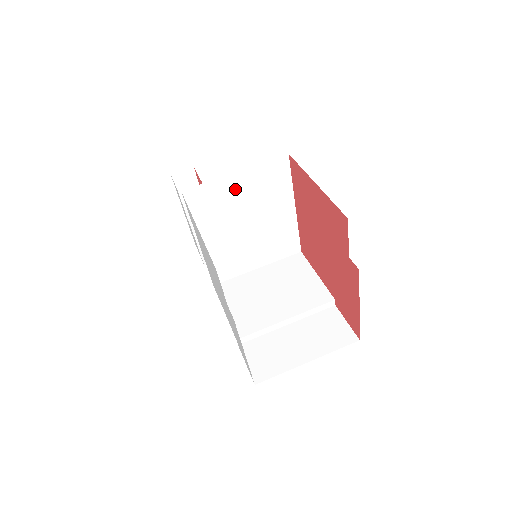
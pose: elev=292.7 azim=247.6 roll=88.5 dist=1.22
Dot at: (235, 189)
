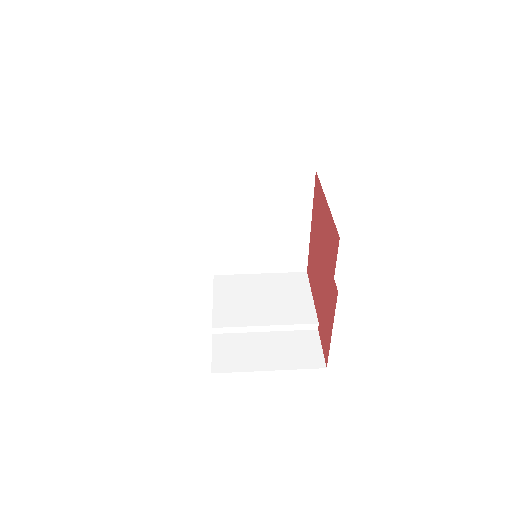
Dot at: (256, 188)
